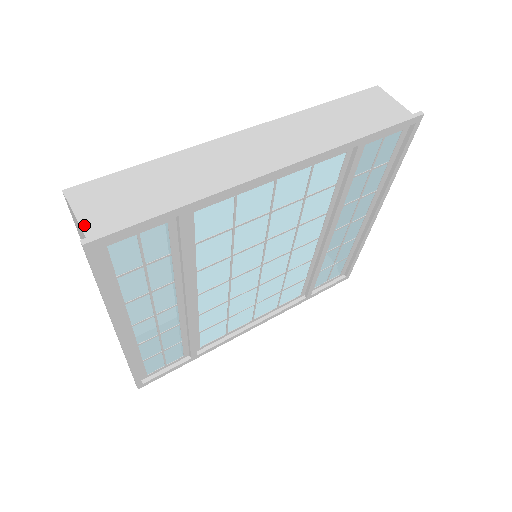
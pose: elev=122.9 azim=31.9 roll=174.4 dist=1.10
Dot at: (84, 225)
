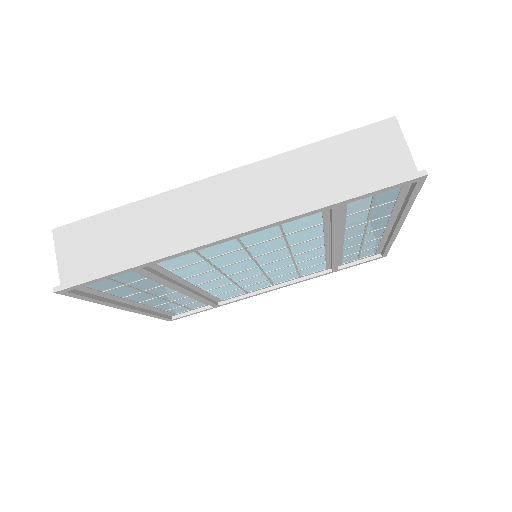
Dot at: (61, 269)
